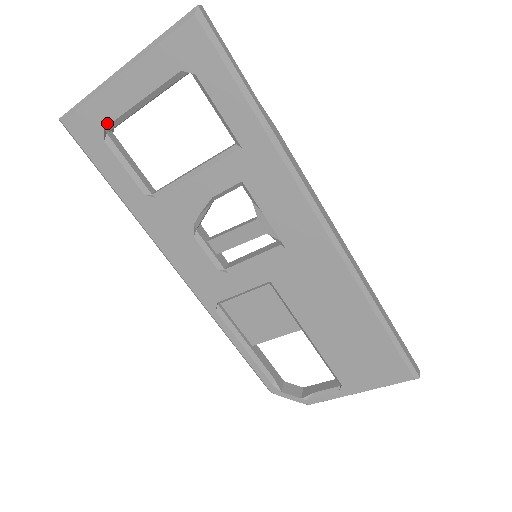
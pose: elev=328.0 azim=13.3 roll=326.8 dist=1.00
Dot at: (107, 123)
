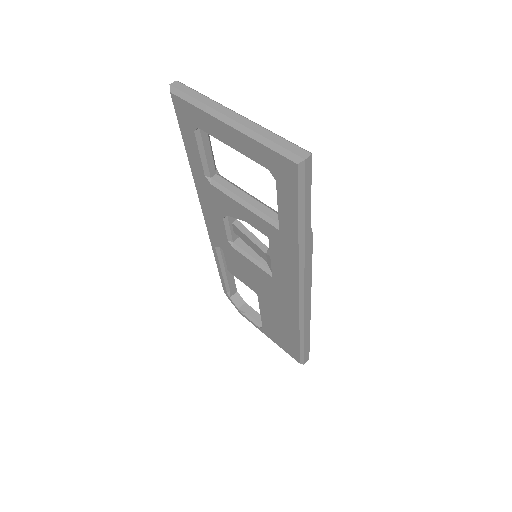
Dot at: (202, 128)
